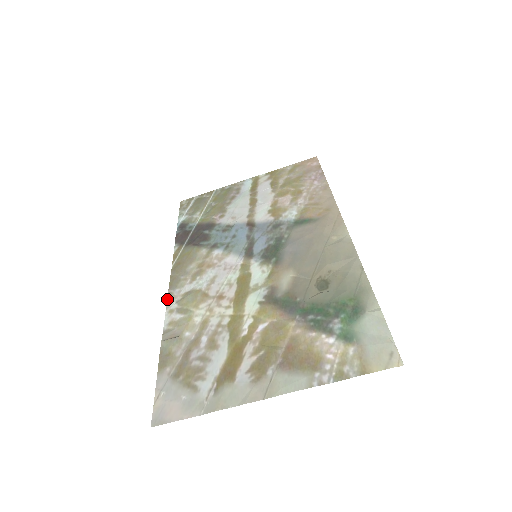
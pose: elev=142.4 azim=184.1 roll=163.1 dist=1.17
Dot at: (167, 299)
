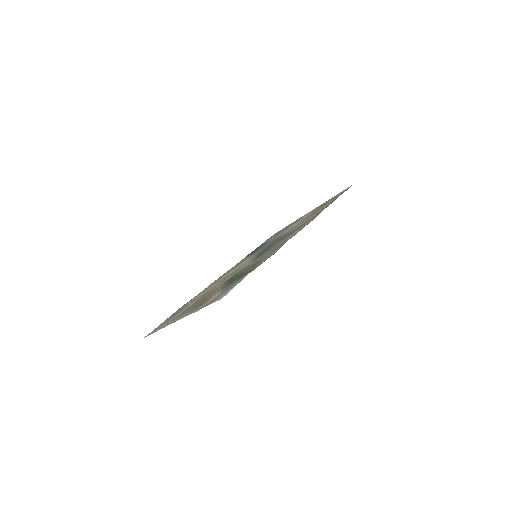
Dot at: (209, 285)
